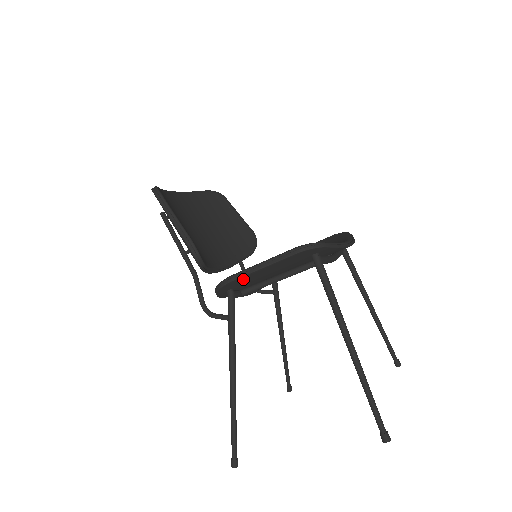
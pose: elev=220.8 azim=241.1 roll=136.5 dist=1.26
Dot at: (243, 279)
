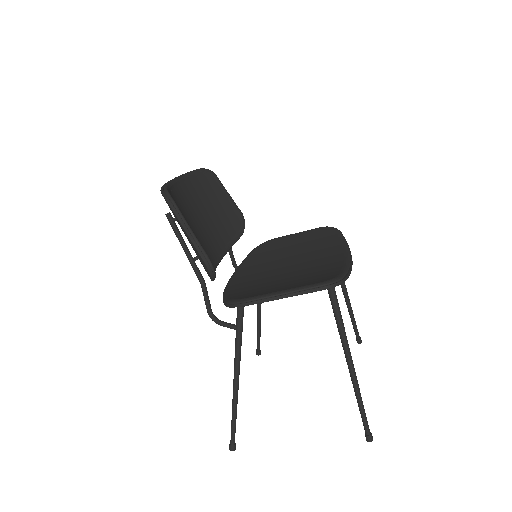
Dot at: occluded
